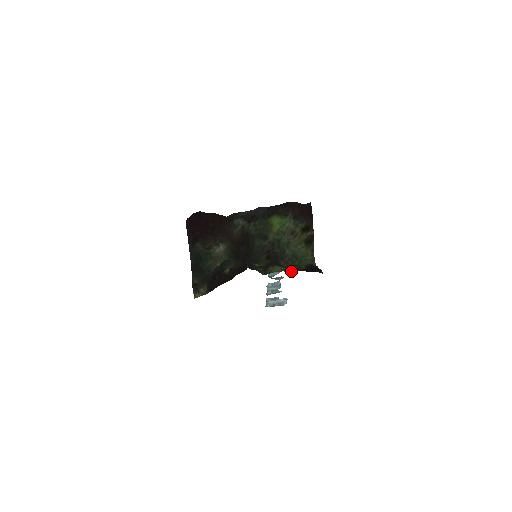
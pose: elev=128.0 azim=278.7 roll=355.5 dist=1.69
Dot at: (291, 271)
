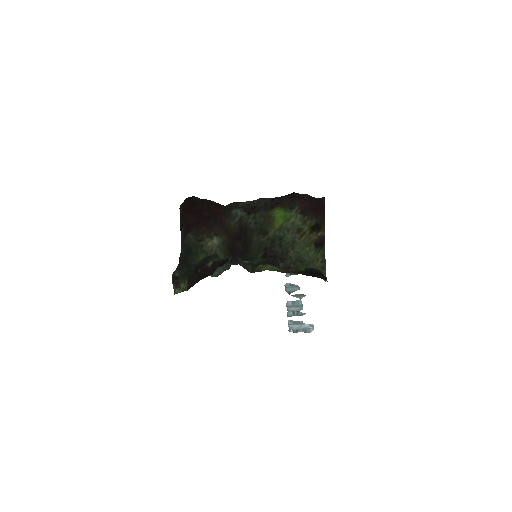
Dot at: (285, 272)
